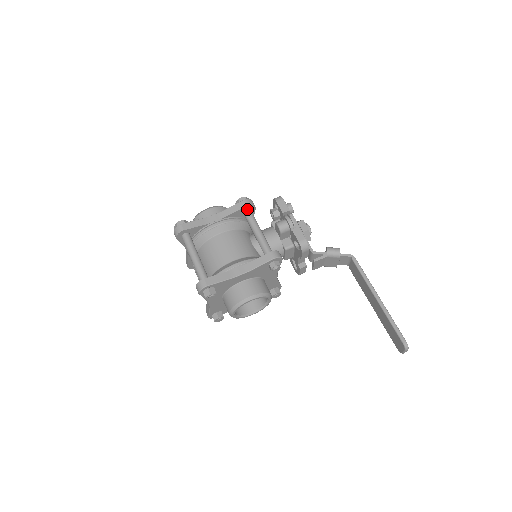
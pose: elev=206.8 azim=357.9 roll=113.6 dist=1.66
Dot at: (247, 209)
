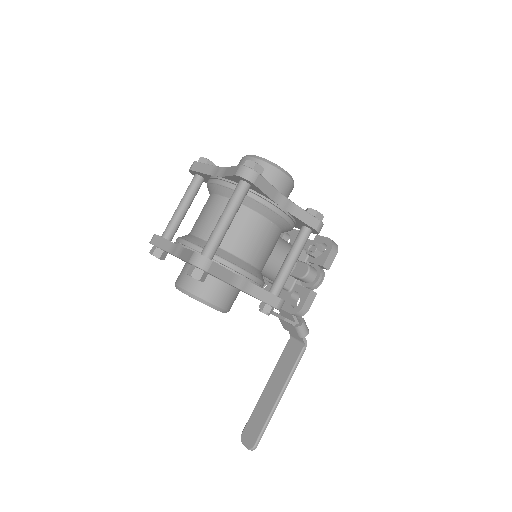
Dot at: (311, 229)
